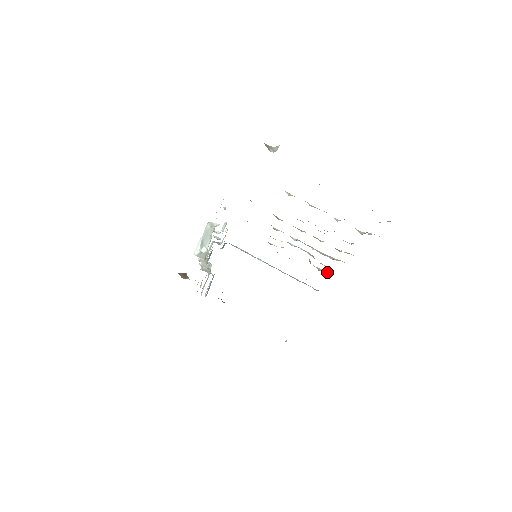
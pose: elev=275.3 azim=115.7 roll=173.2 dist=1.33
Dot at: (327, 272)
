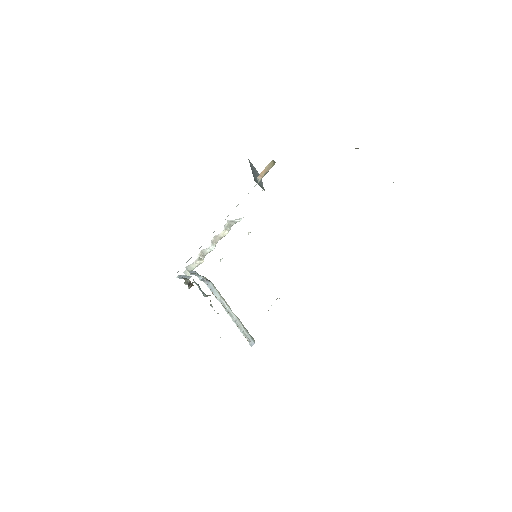
Dot at: occluded
